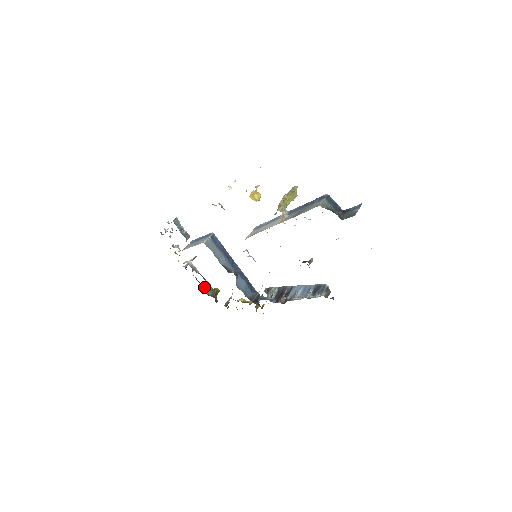
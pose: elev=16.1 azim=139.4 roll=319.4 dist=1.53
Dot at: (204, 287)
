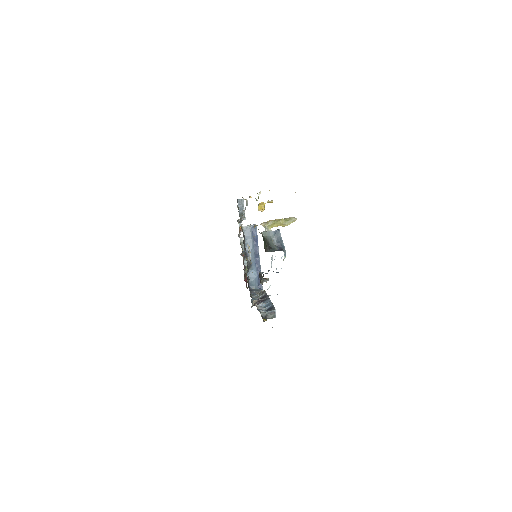
Dot at: occluded
